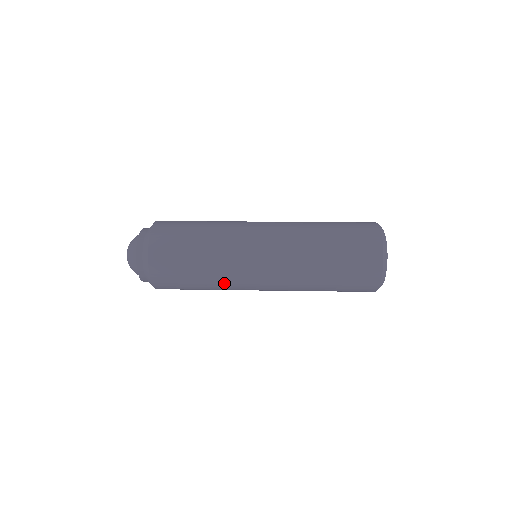
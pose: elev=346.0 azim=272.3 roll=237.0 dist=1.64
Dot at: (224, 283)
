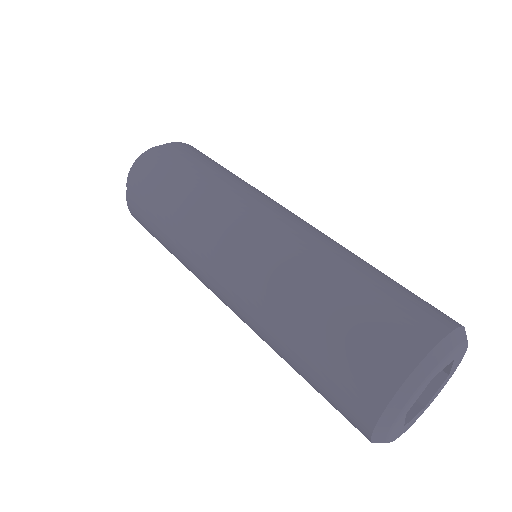
Dot at: (188, 267)
